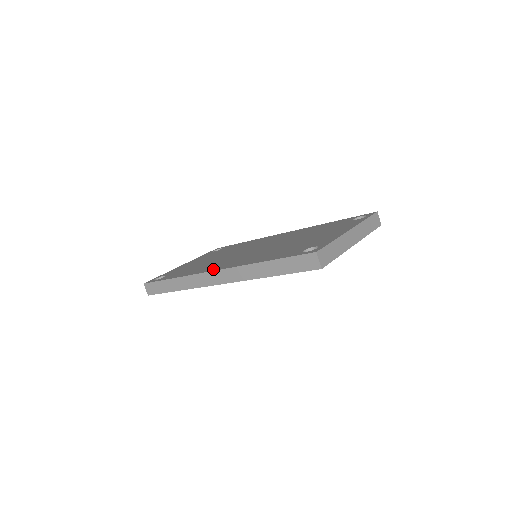
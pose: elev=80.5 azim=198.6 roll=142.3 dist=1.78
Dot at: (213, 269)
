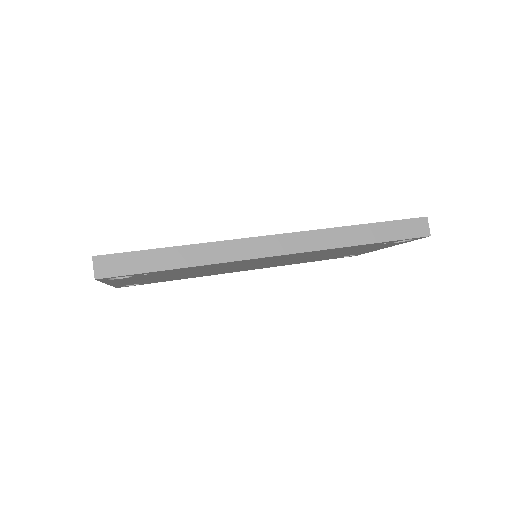
Dot at: occluded
